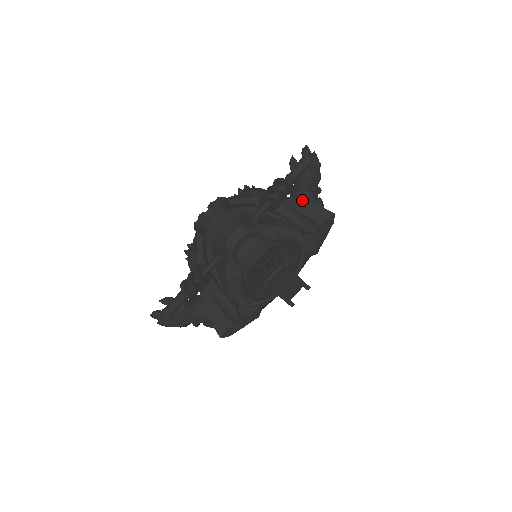
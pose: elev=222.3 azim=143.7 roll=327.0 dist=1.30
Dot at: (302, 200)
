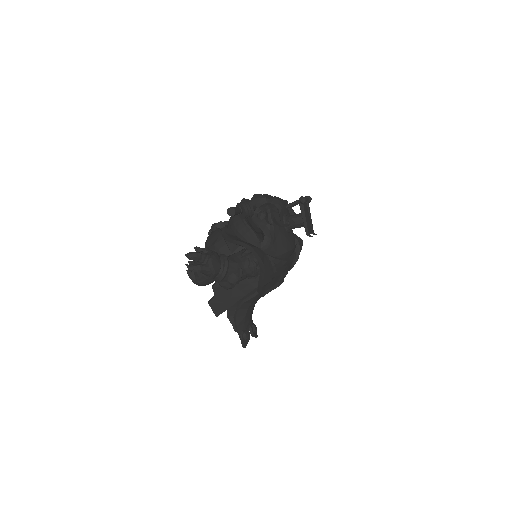
Dot at: occluded
